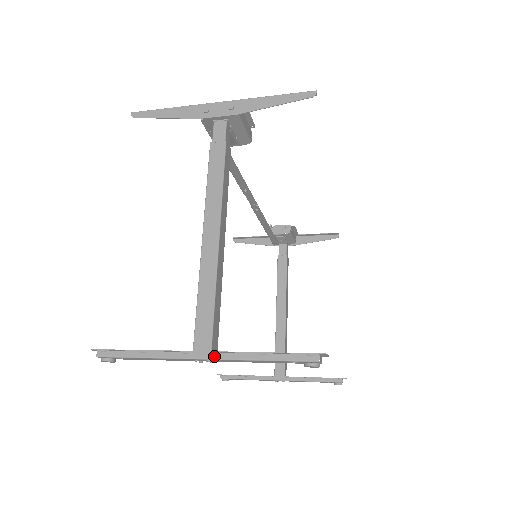
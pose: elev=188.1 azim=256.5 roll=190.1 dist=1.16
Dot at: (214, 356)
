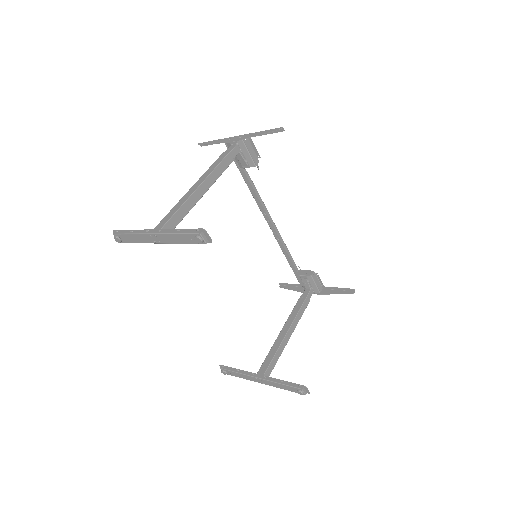
Dot at: (158, 232)
